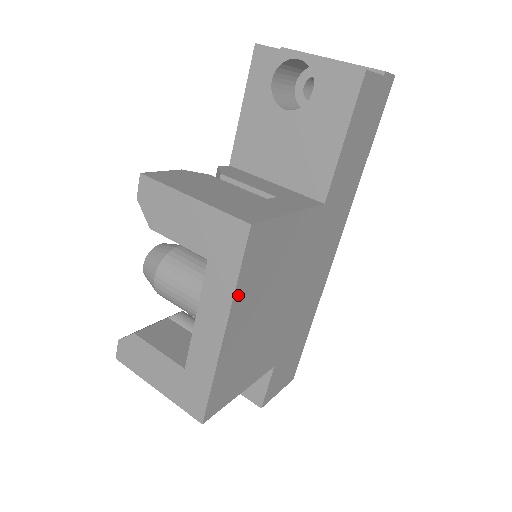
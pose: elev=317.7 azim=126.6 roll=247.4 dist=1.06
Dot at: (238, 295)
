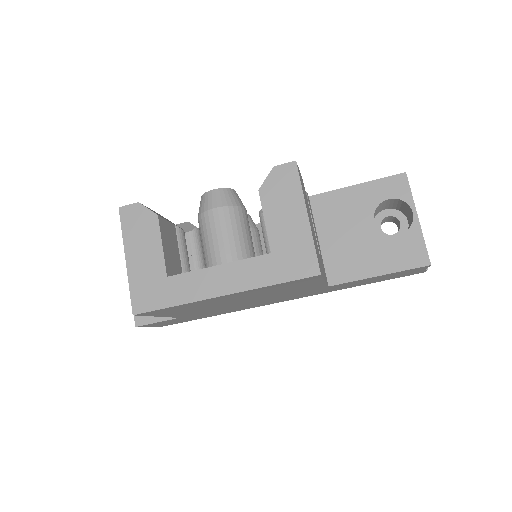
Dot at: (259, 289)
